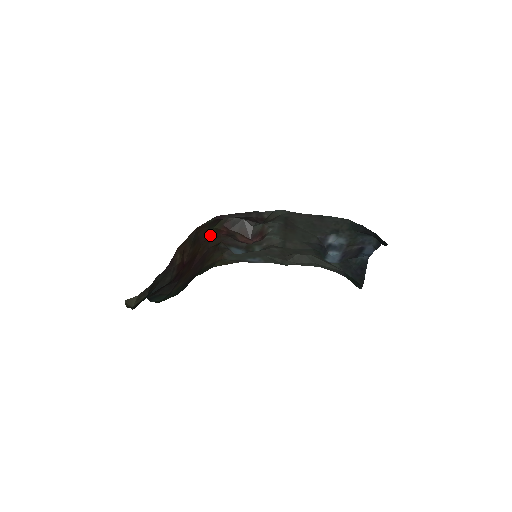
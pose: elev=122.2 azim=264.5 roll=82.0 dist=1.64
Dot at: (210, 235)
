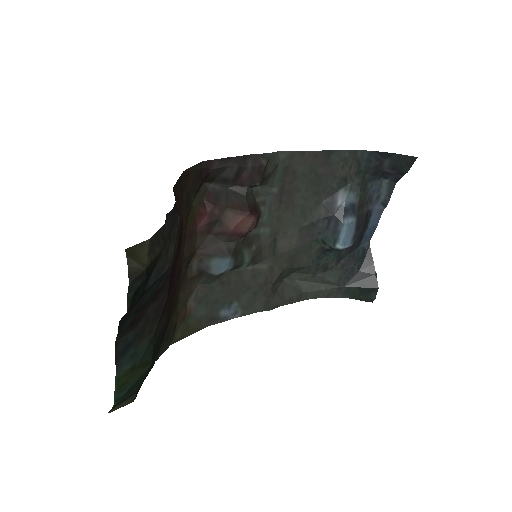
Dot at: (186, 223)
